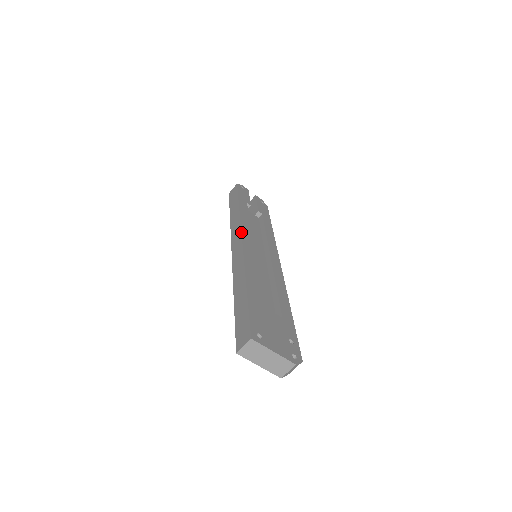
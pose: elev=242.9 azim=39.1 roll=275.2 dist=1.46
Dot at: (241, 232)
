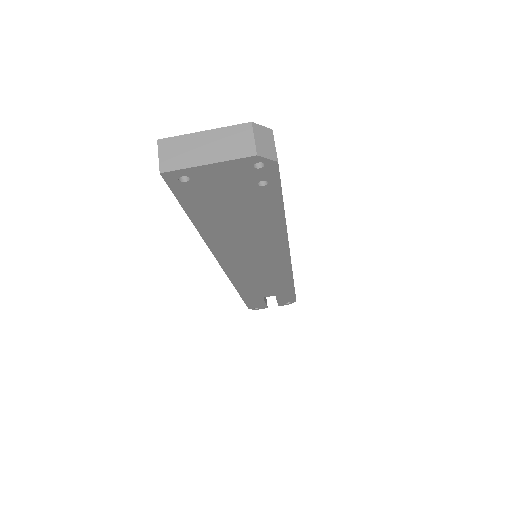
Dot at: occluded
